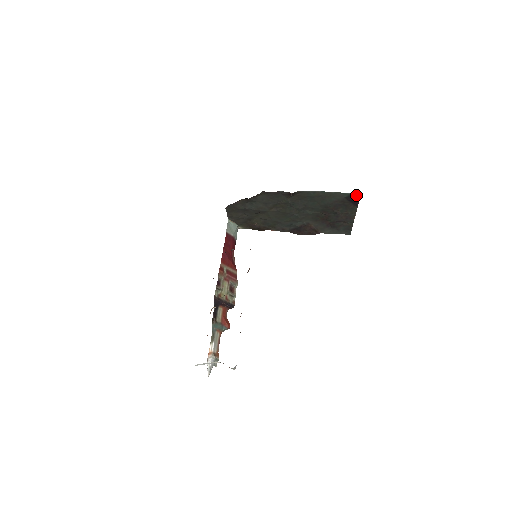
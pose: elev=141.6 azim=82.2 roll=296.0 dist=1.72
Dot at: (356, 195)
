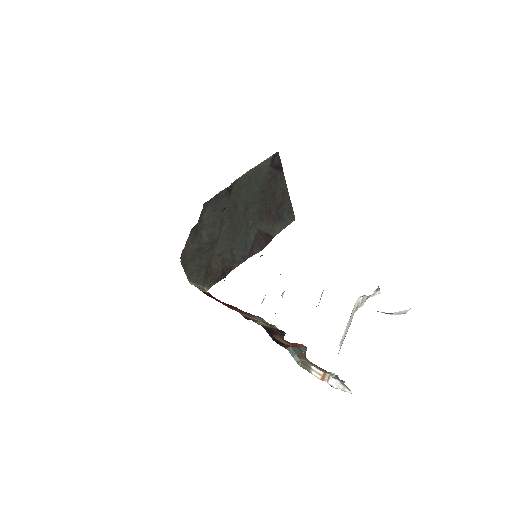
Dot at: (276, 156)
